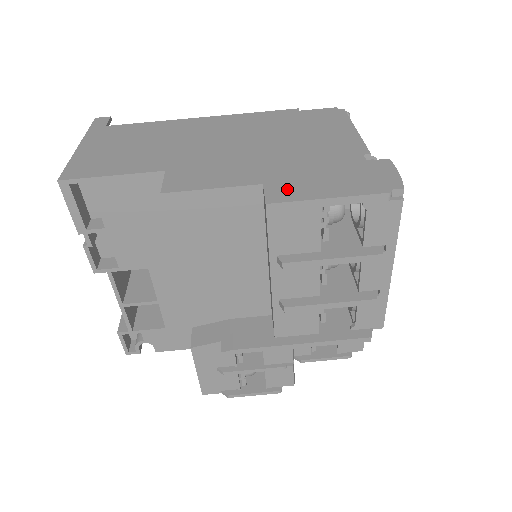
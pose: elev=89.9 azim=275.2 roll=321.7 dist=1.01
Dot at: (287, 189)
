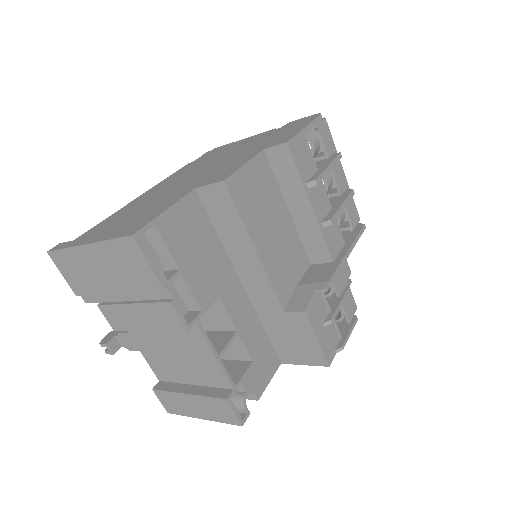
Dot at: (280, 140)
